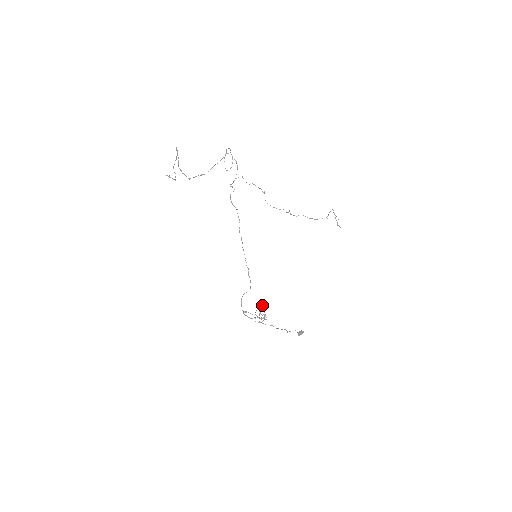
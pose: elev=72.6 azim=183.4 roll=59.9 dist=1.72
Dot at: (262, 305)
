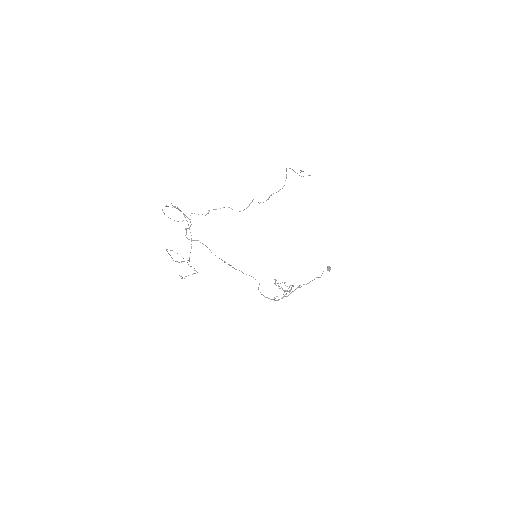
Dot at: (275, 281)
